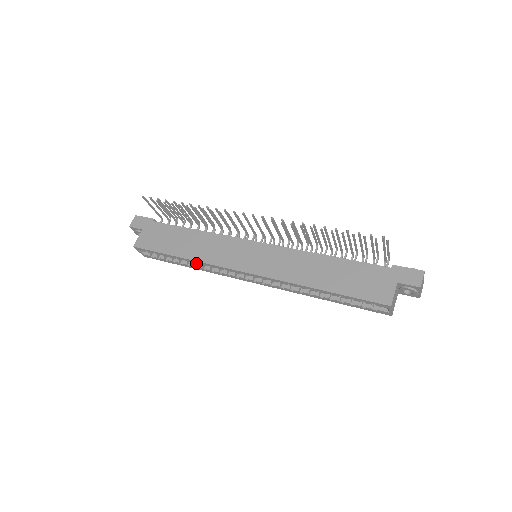
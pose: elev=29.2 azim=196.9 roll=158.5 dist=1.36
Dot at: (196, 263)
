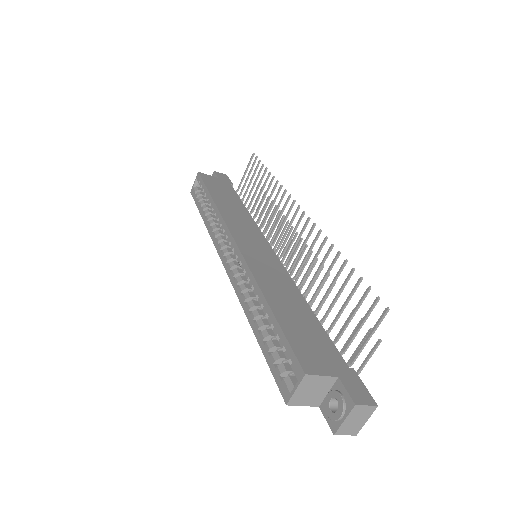
Dot at: (214, 212)
